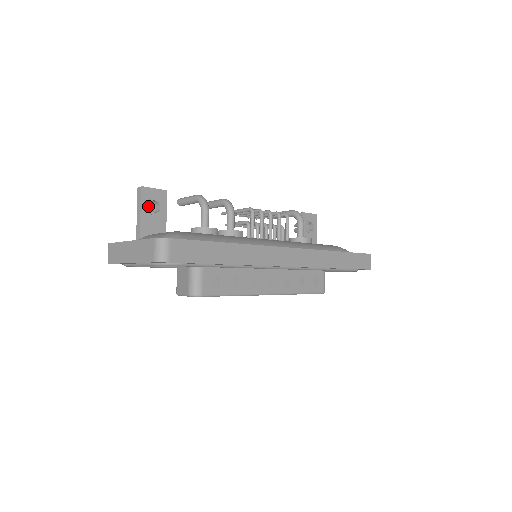
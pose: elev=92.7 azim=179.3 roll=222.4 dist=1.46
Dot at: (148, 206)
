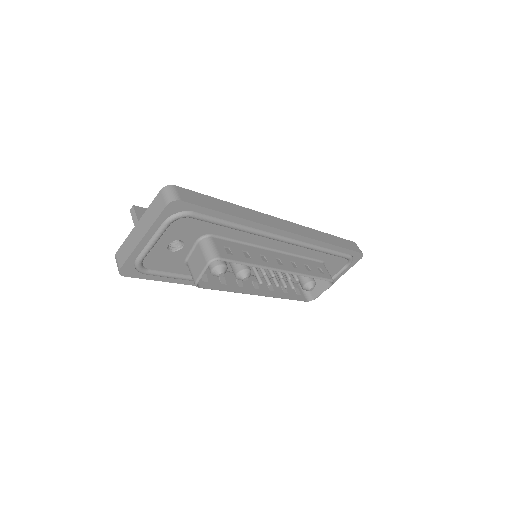
Dot at: occluded
